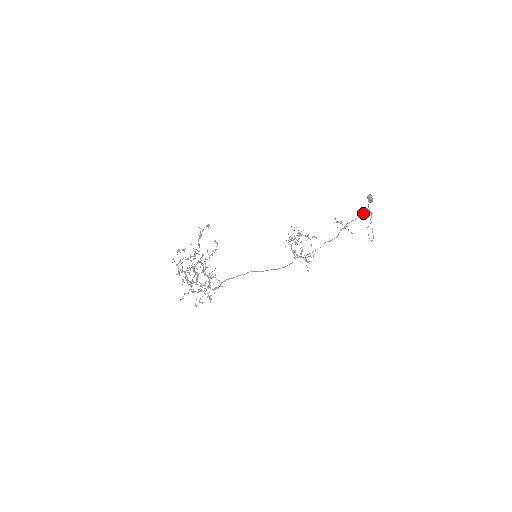
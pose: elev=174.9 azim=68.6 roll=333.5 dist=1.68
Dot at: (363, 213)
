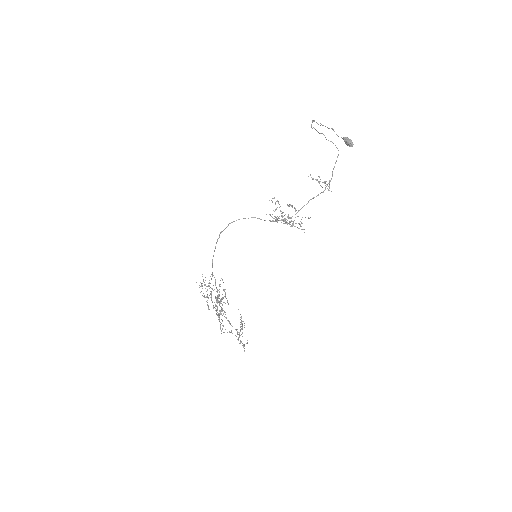
Dot at: occluded
